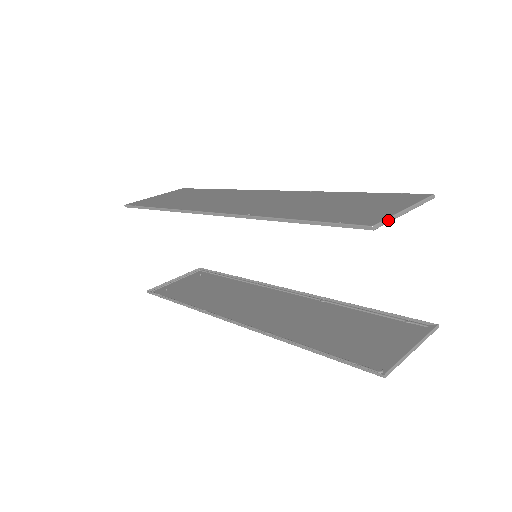
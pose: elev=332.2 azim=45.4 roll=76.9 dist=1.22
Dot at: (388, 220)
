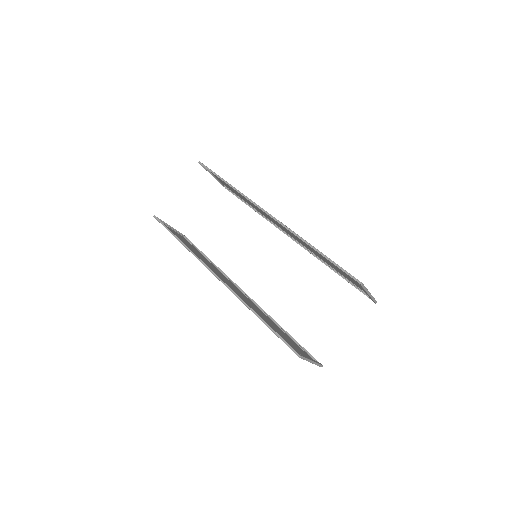
Dot at: (365, 288)
